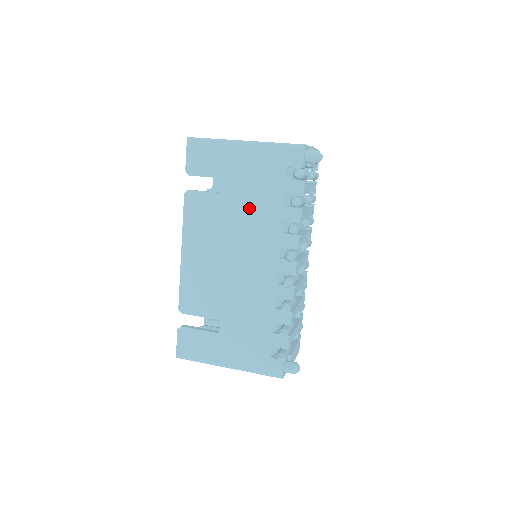
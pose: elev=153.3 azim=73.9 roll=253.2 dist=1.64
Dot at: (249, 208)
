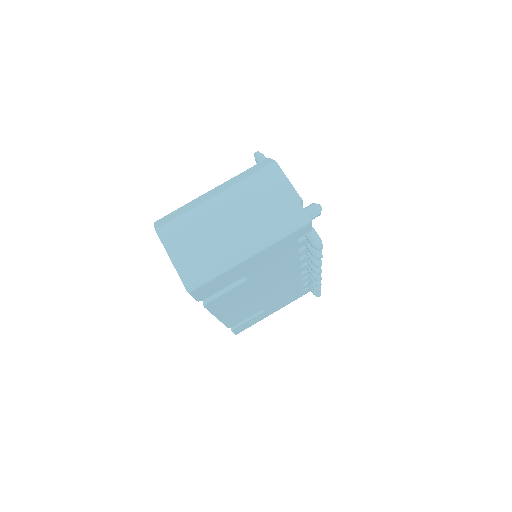
Dot at: (269, 272)
